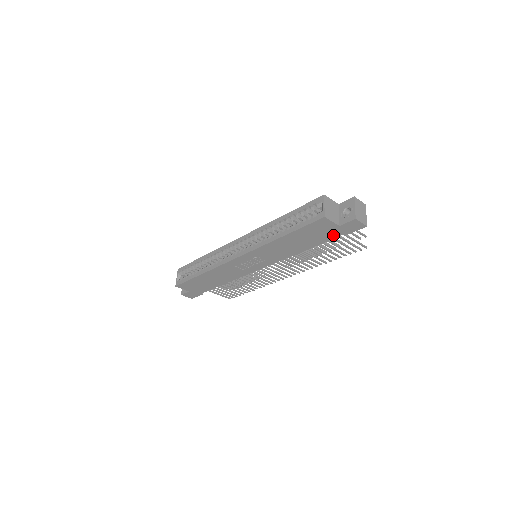
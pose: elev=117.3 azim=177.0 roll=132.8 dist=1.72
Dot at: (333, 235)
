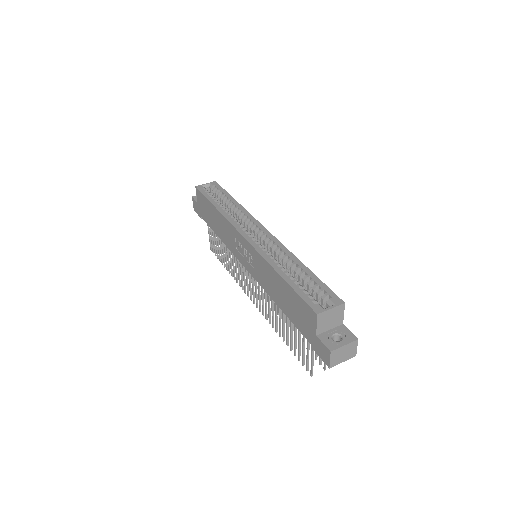
Dot at: (305, 332)
